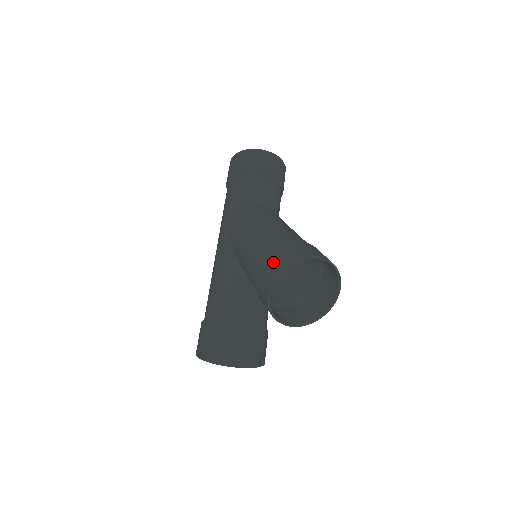
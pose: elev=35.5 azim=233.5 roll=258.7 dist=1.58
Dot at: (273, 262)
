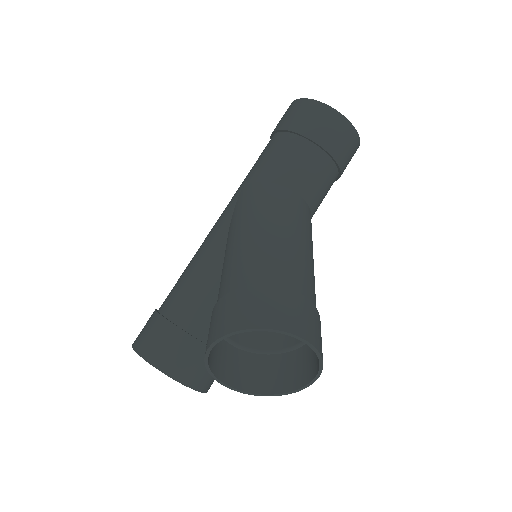
Dot at: (234, 309)
